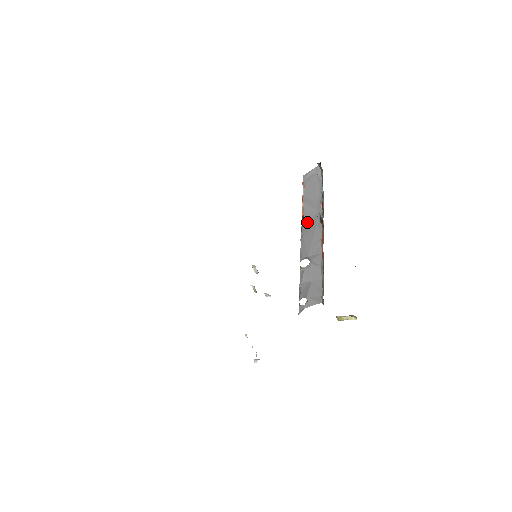
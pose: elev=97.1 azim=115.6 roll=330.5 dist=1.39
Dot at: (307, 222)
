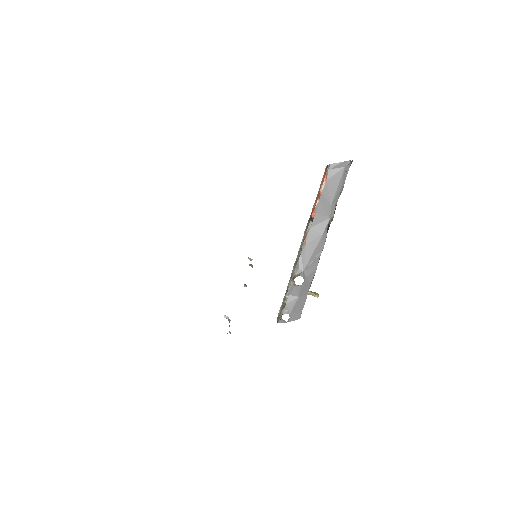
Dot at: (315, 227)
